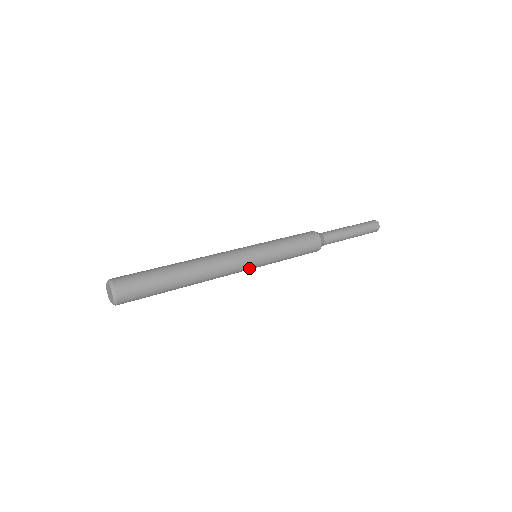
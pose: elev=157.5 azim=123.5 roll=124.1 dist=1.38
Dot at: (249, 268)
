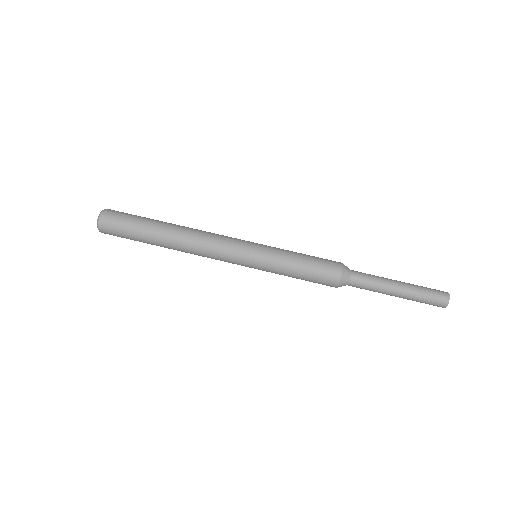
Dot at: (238, 262)
